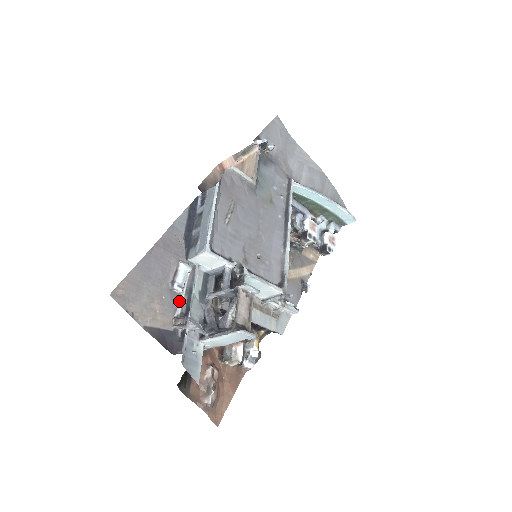
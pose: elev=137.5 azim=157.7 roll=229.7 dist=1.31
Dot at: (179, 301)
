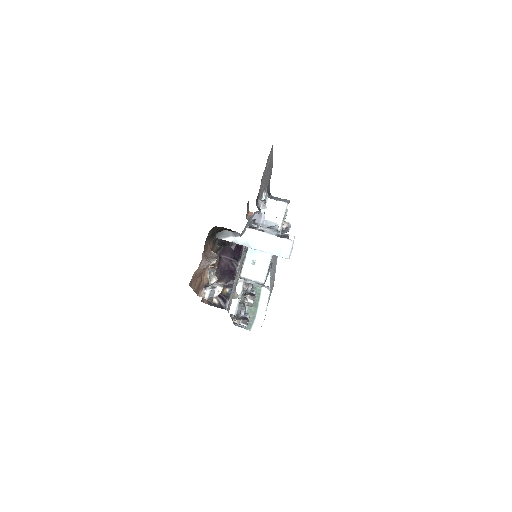
Dot at: occluded
